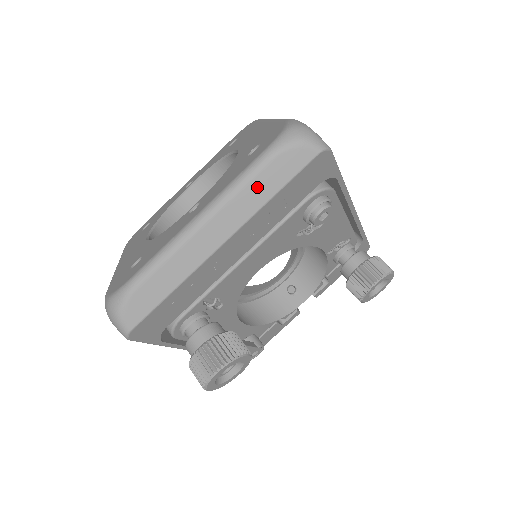
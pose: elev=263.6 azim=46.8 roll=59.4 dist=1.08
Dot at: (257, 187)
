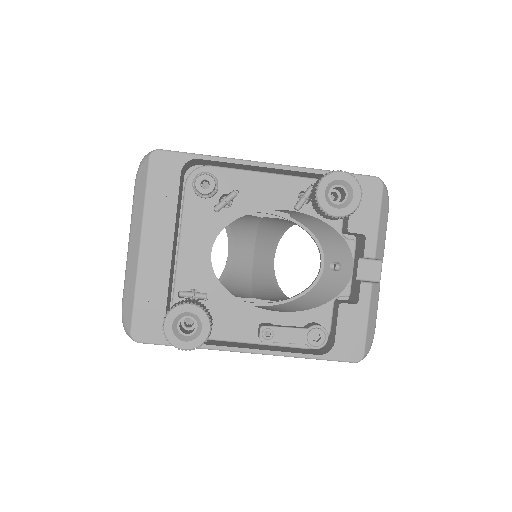
Dot at: (137, 202)
